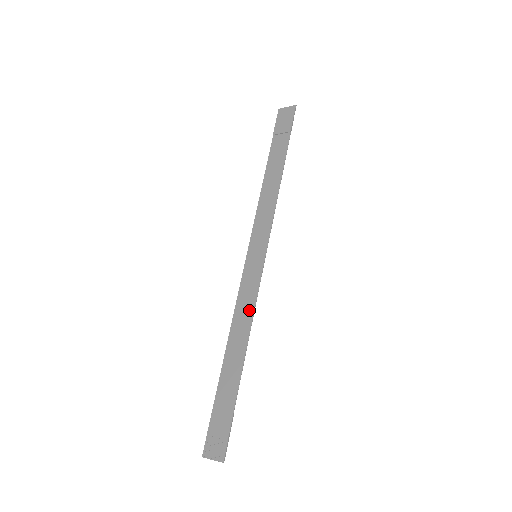
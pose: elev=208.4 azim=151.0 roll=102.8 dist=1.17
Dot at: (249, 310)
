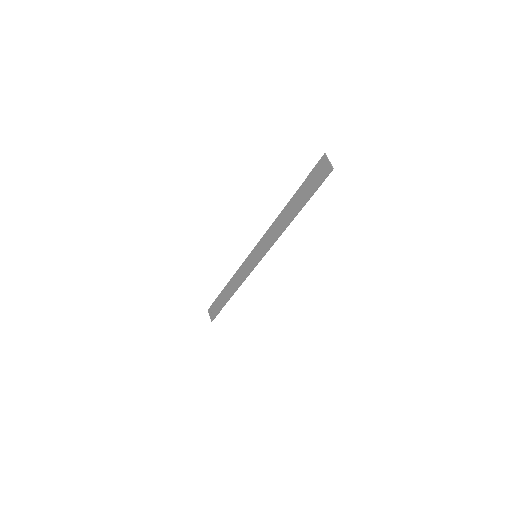
Dot at: (241, 280)
